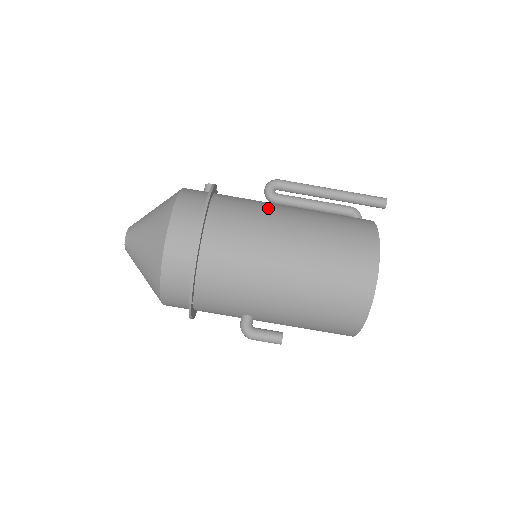
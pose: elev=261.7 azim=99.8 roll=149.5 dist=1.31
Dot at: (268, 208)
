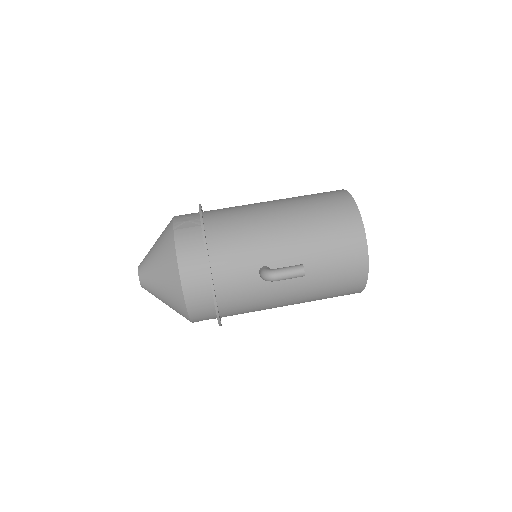
Dot at: occluded
